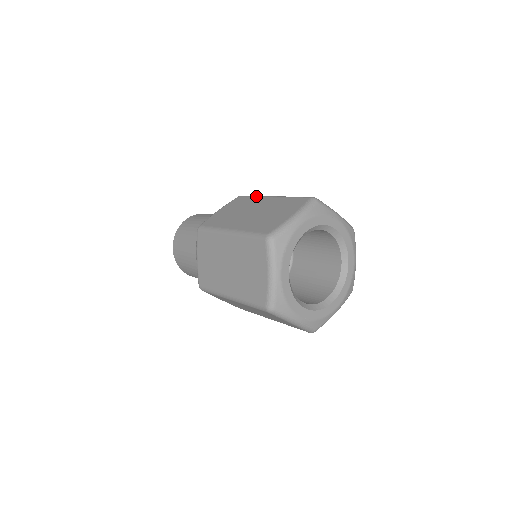
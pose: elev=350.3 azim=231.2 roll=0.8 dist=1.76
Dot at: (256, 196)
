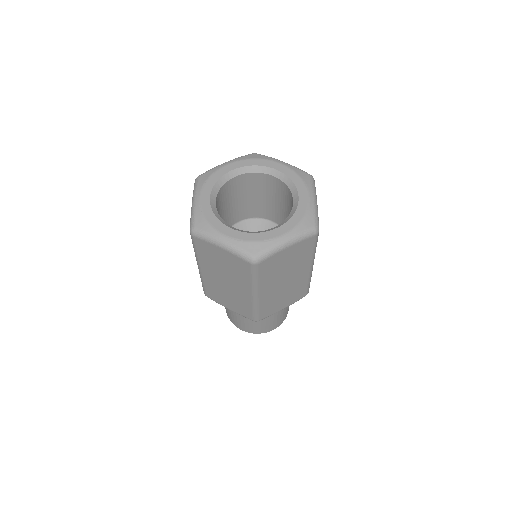
Dot at: occluded
